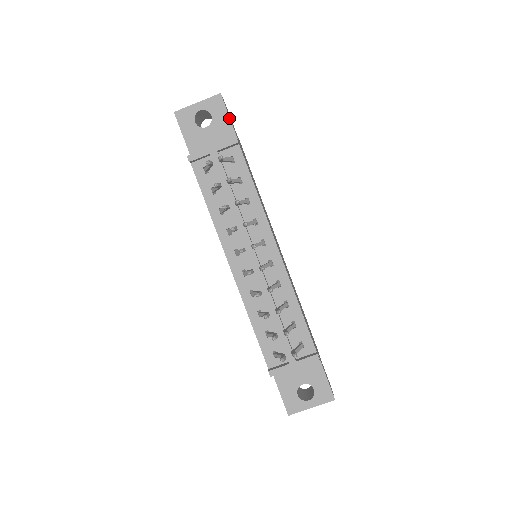
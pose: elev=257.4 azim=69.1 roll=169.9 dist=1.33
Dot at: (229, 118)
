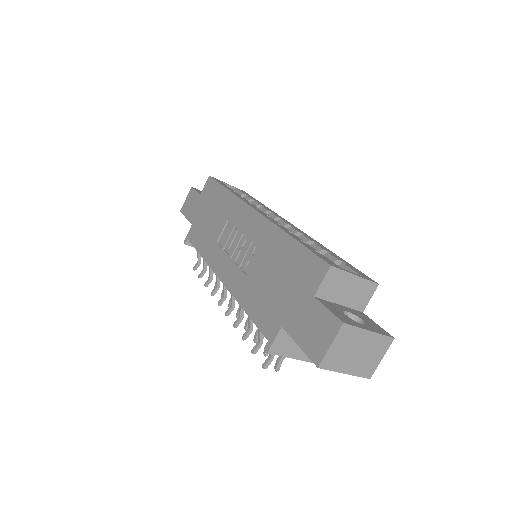
Dot at: occluded
